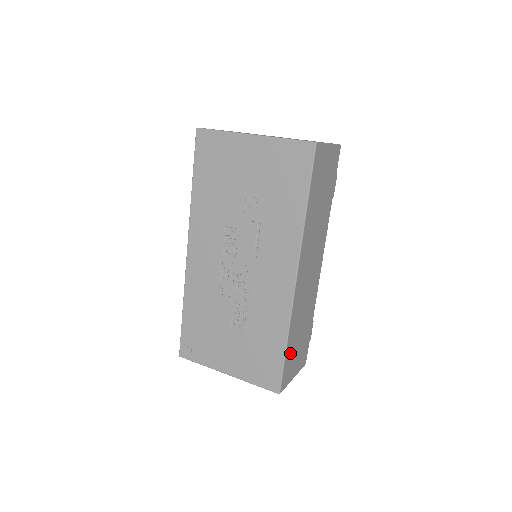
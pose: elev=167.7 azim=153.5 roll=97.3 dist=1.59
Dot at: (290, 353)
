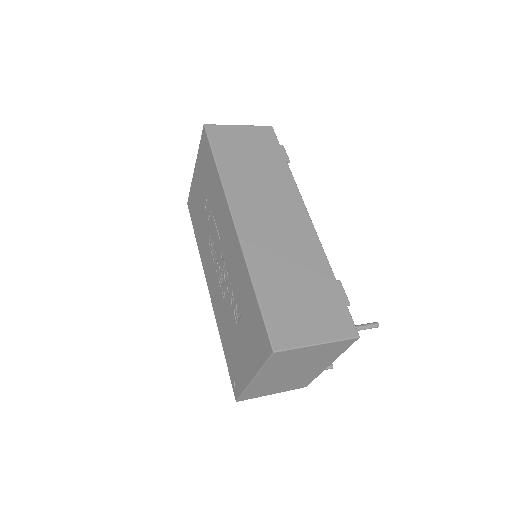
Dot at: (275, 302)
